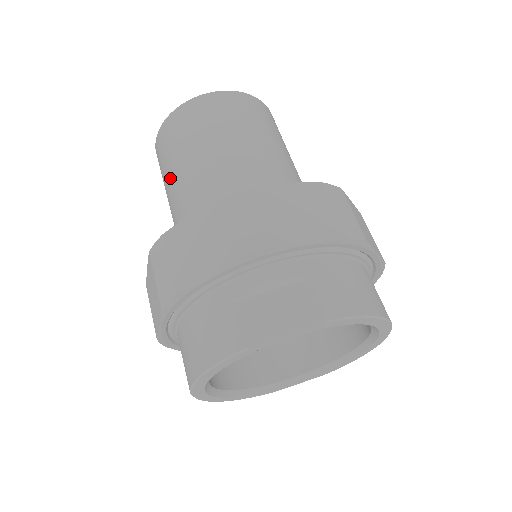
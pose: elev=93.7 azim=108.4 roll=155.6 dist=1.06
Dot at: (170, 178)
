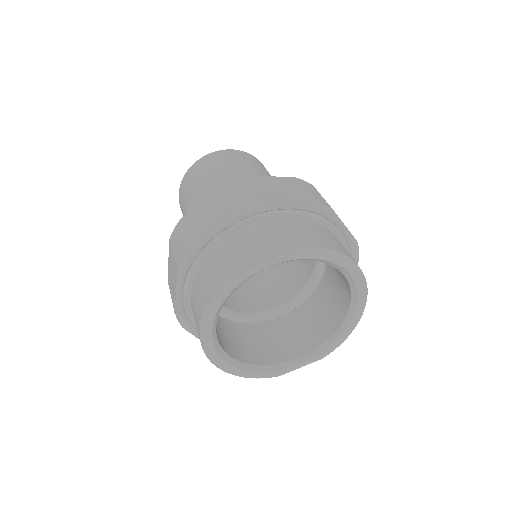
Dot at: (188, 207)
